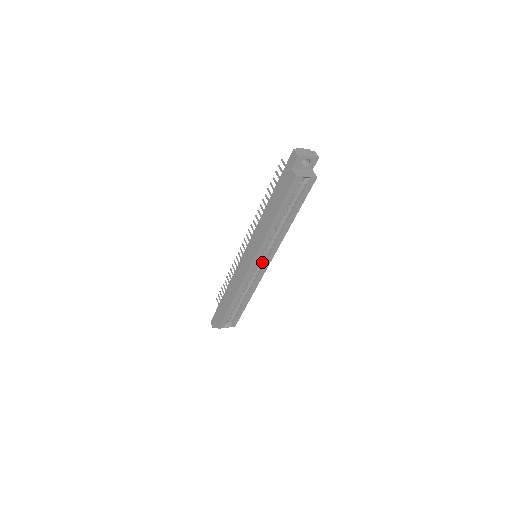
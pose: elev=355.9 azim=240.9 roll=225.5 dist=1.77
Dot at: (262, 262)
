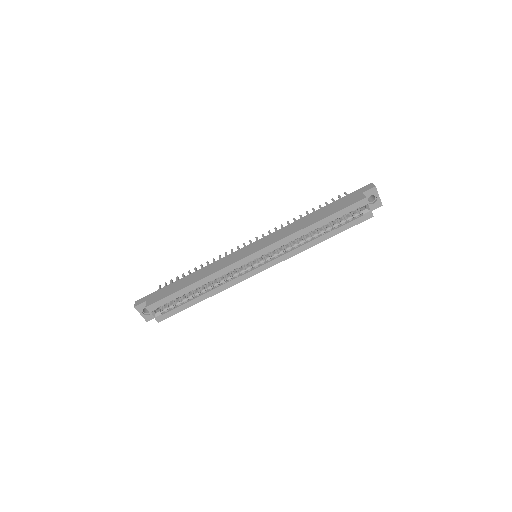
Dot at: (260, 263)
